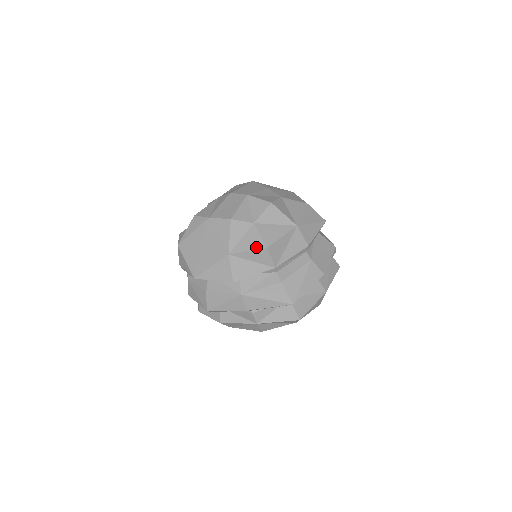
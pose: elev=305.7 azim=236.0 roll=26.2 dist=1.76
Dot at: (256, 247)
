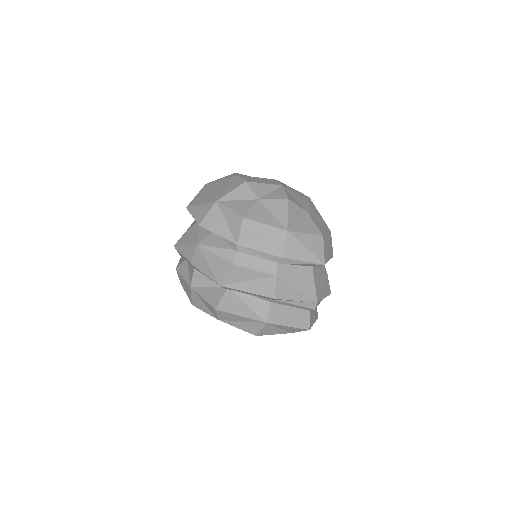
Dot at: (238, 211)
